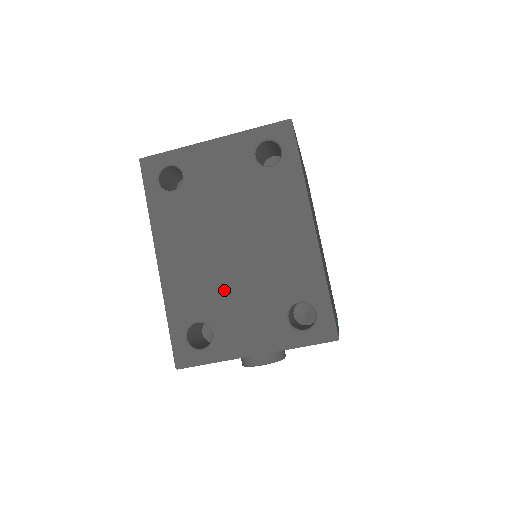
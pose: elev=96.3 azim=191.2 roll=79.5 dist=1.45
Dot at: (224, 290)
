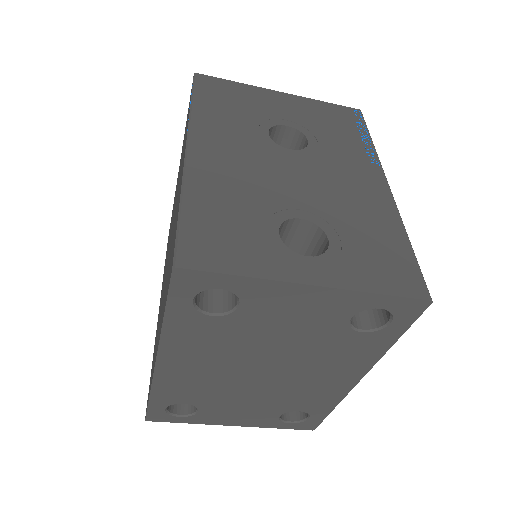
Dot at: (229, 394)
